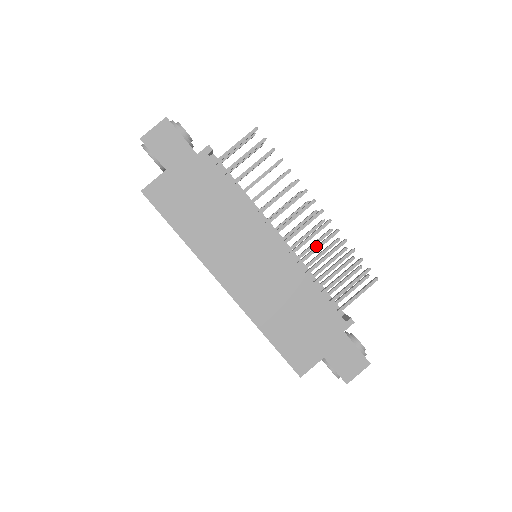
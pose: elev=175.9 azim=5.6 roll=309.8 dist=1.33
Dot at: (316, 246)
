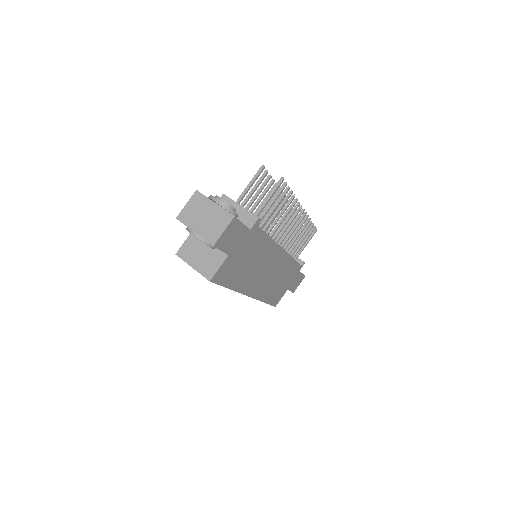
Dot at: (295, 233)
